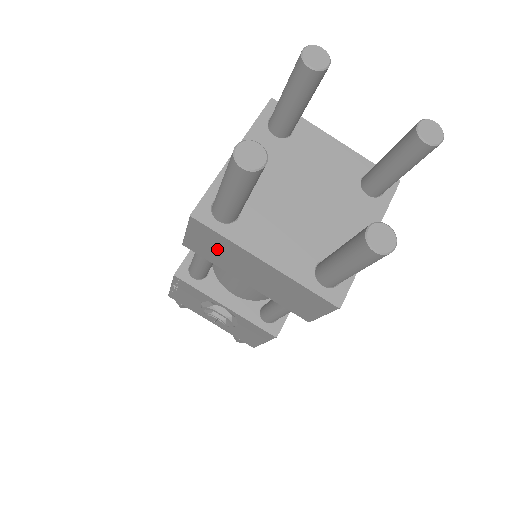
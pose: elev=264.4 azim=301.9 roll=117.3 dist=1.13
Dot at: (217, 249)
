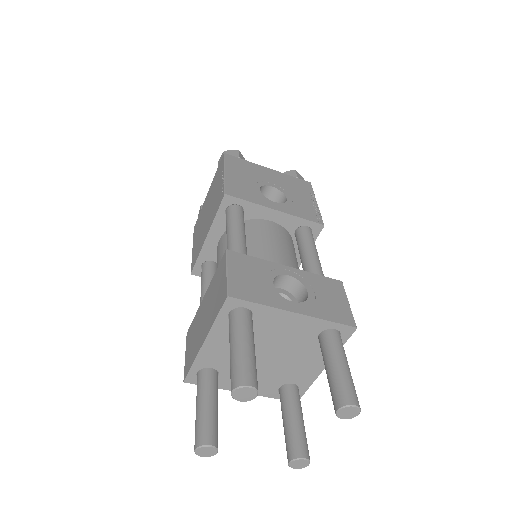
Dot at: occluded
